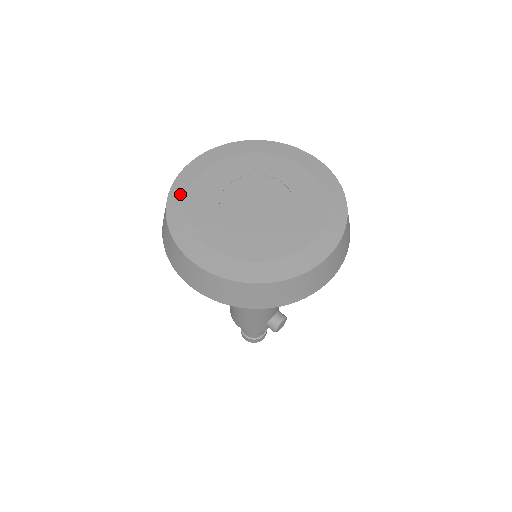
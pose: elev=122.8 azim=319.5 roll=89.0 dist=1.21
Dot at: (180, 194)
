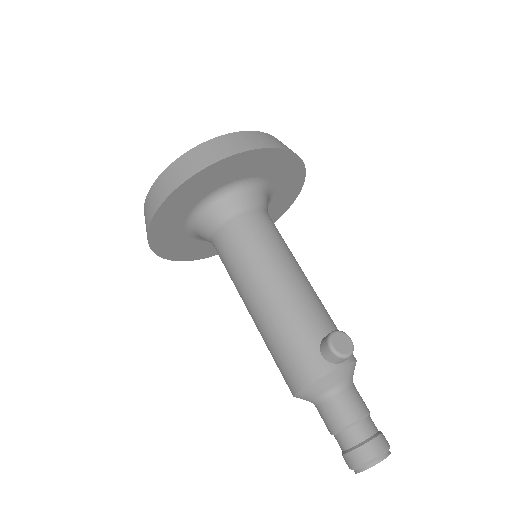
Dot at: occluded
